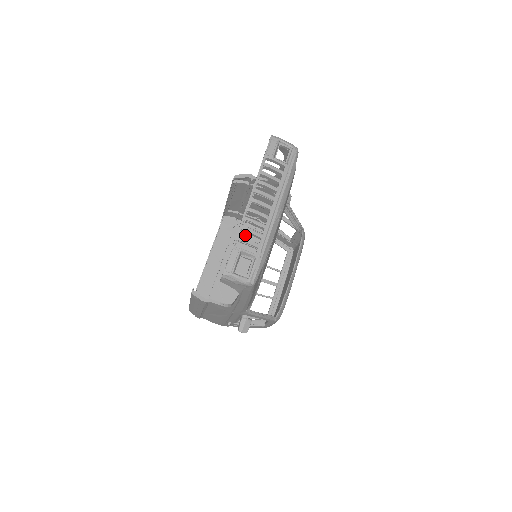
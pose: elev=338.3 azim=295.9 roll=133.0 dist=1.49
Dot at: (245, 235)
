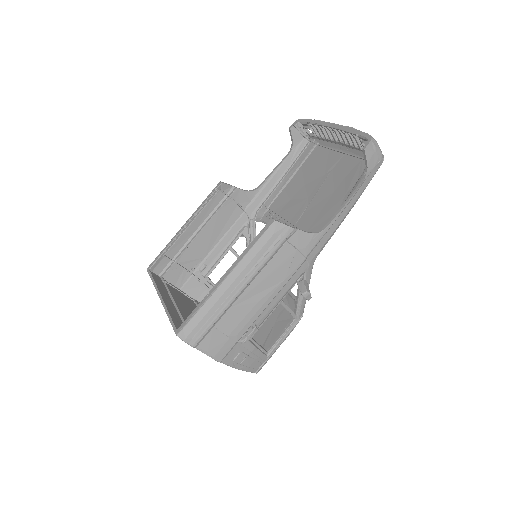
Dot at: (176, 292)
